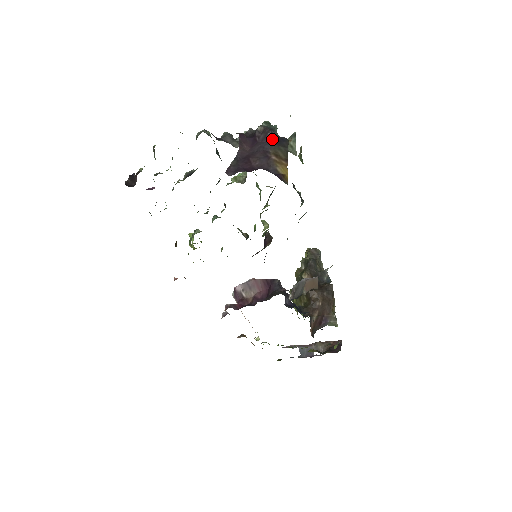
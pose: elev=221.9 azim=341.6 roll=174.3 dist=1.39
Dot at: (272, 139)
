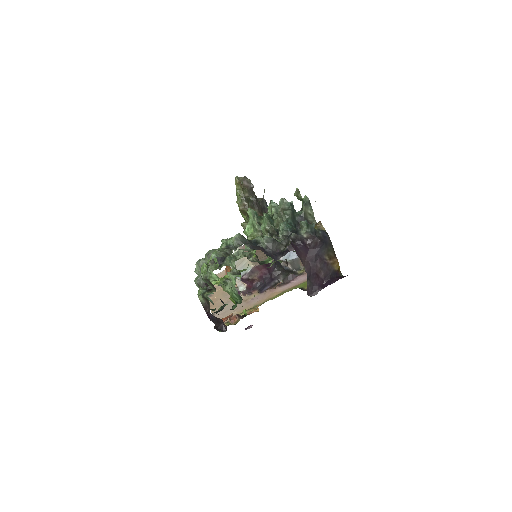
Dot at: (322, 245)
